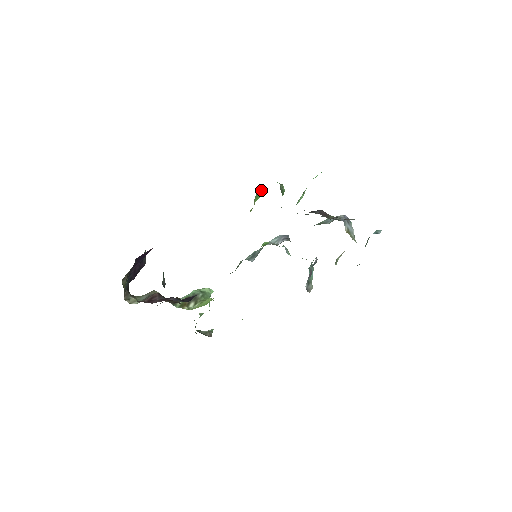
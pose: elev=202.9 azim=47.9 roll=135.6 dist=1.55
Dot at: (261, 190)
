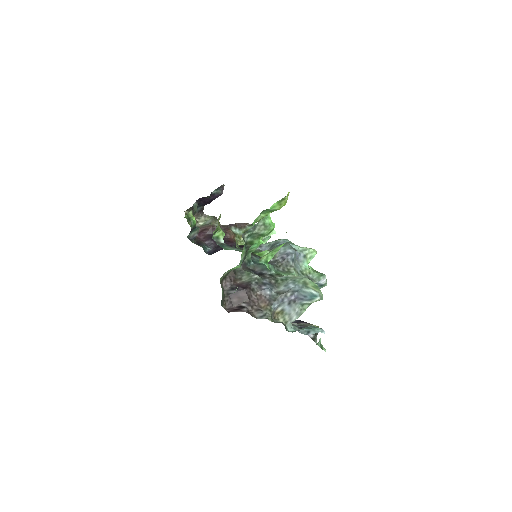
Dot at: (272, 208)
